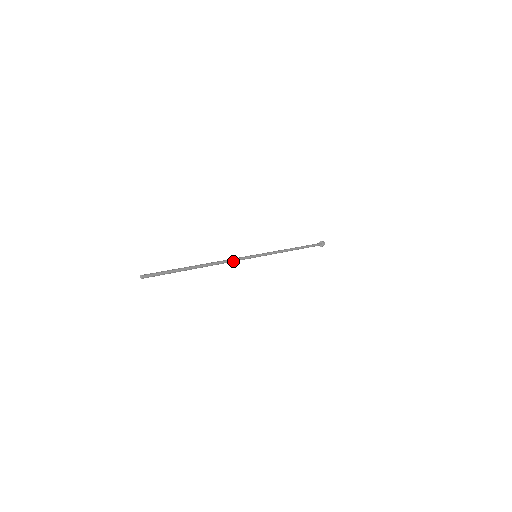
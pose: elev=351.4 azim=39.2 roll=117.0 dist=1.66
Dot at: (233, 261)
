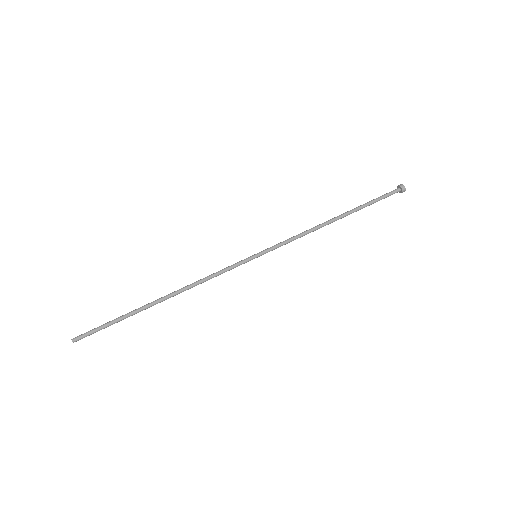
Dot at: (212, 276)
